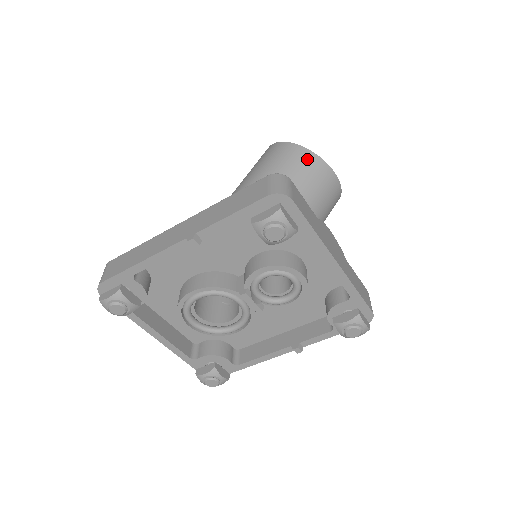
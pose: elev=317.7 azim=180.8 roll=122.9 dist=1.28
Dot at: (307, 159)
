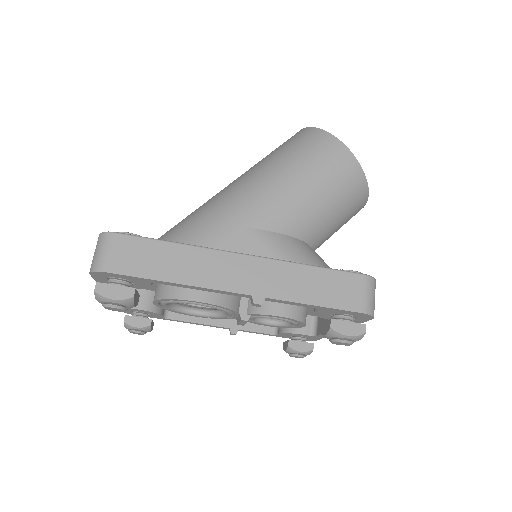
Dot at: (360, 190)
